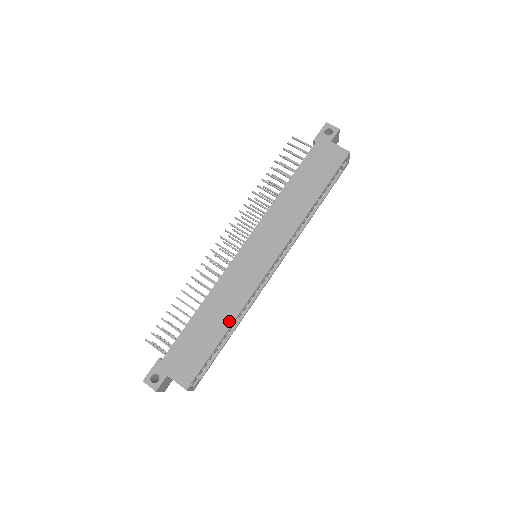
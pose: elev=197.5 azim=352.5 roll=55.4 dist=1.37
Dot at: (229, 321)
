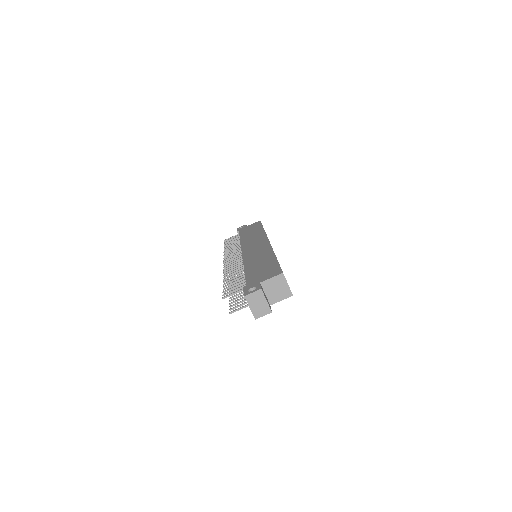
Dot at: (271, 255)
